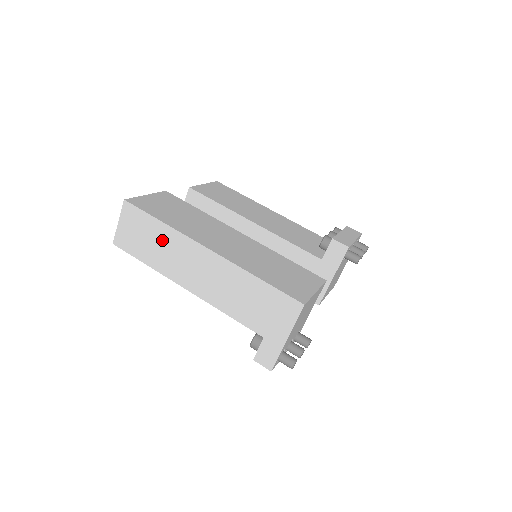
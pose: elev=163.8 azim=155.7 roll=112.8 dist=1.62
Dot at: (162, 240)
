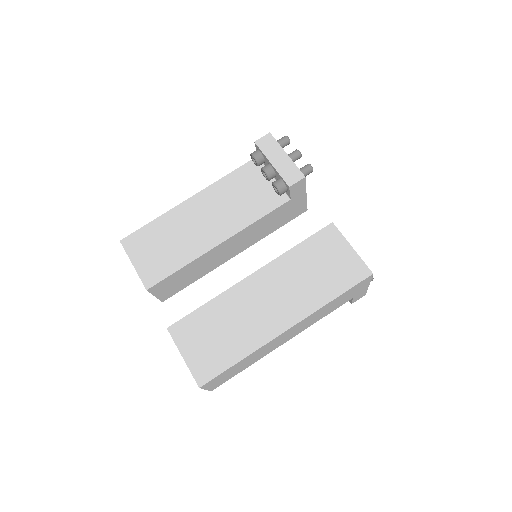
Dot at: (249, 360)
